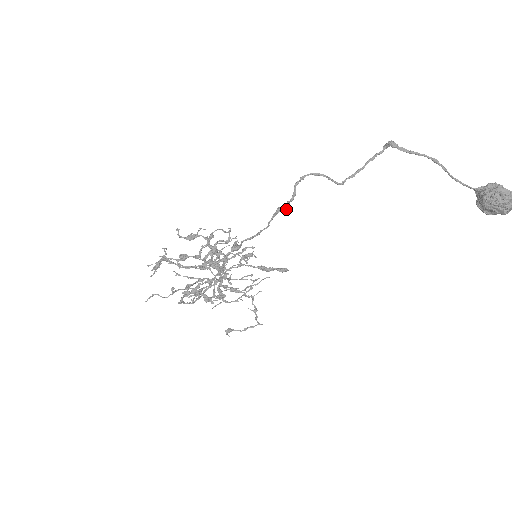
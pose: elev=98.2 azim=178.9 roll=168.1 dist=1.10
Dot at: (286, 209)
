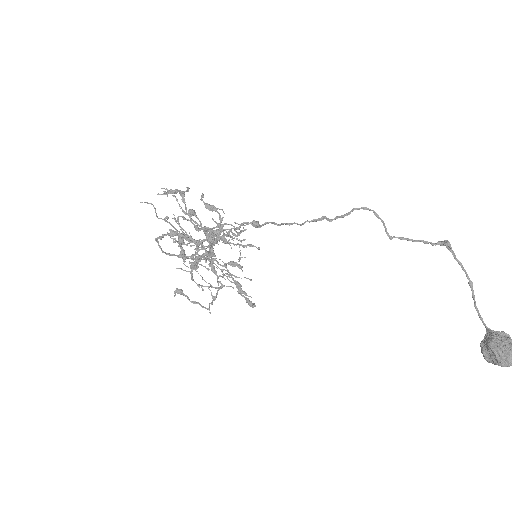
Dot at: (331, 221)
